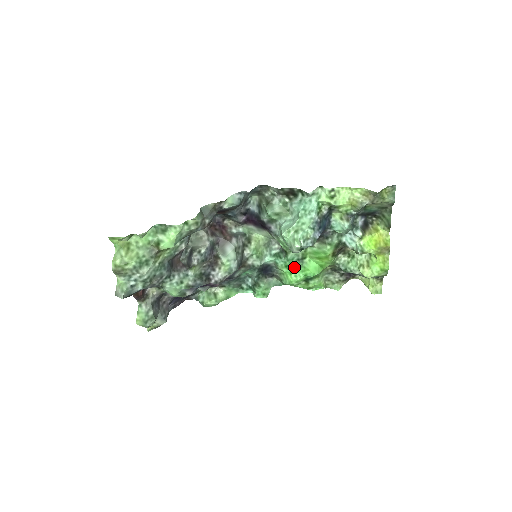
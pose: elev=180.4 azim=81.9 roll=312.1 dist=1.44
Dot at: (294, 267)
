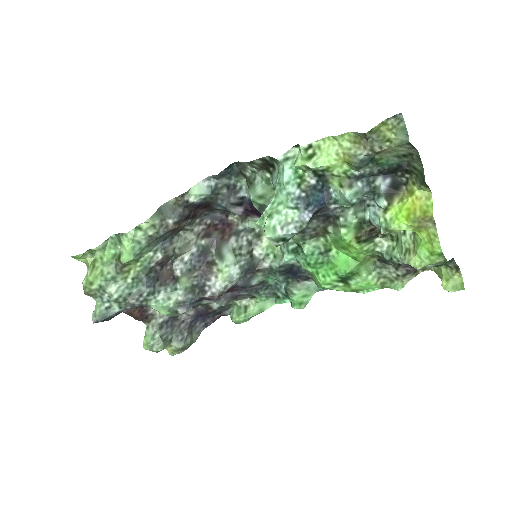
Dot at: (319, 264)
